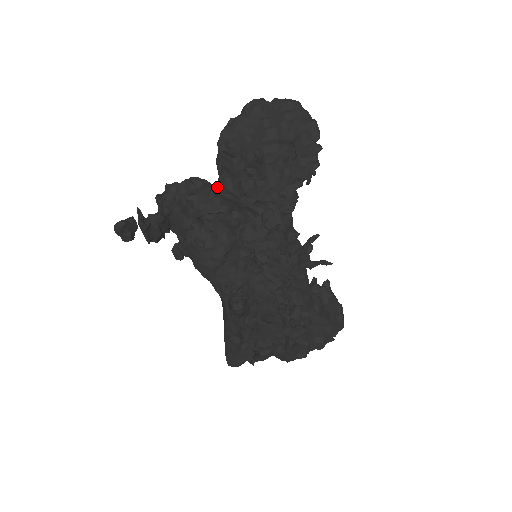
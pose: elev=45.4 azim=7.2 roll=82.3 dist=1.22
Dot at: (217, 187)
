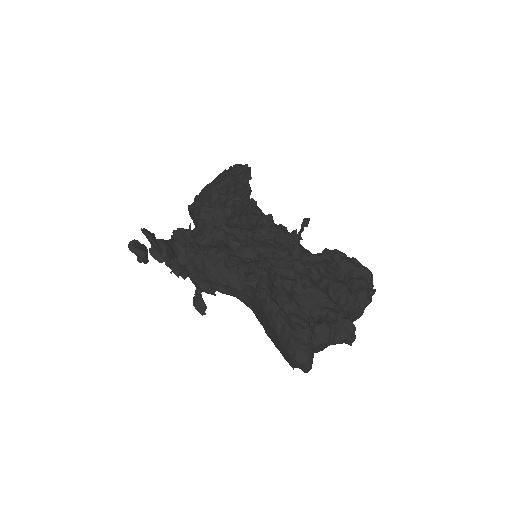
Dot at: (197, 220)
